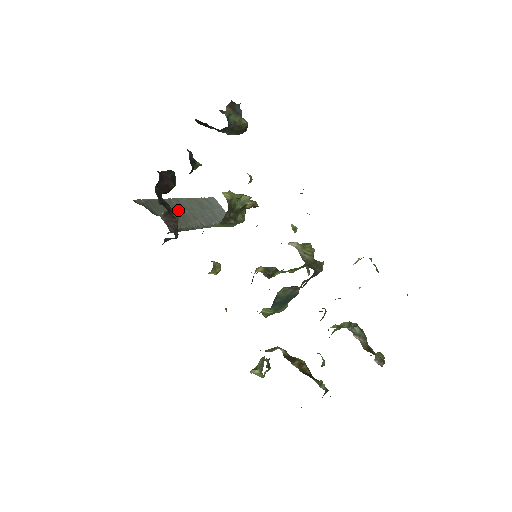
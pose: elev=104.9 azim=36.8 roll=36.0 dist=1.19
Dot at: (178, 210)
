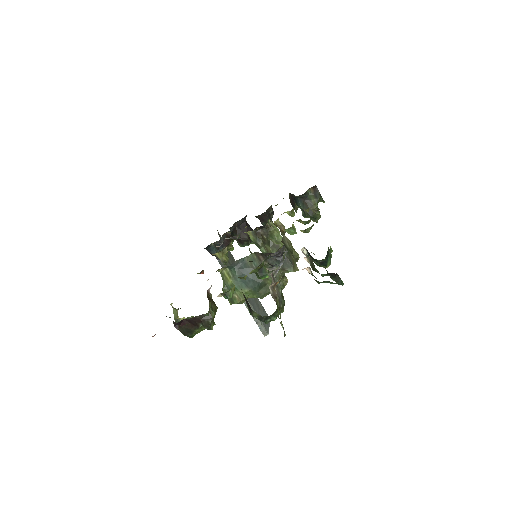
Dot at: occluded
